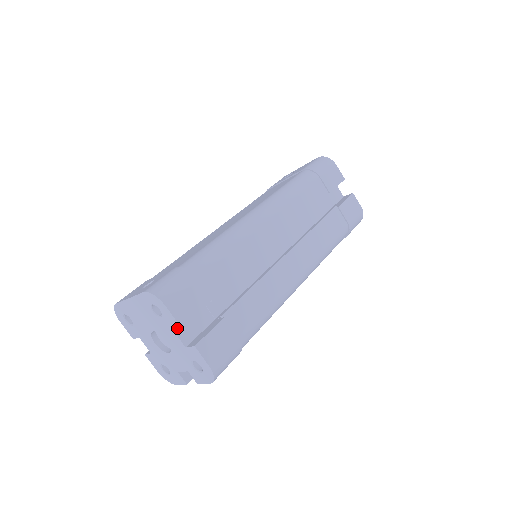
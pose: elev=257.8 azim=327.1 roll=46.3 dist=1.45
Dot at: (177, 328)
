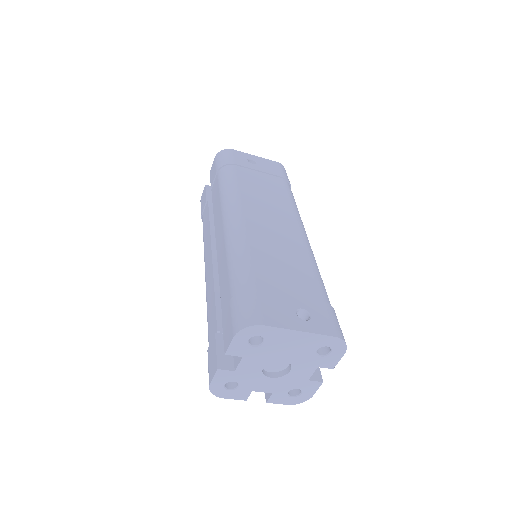
Dot at: (316, 364)
